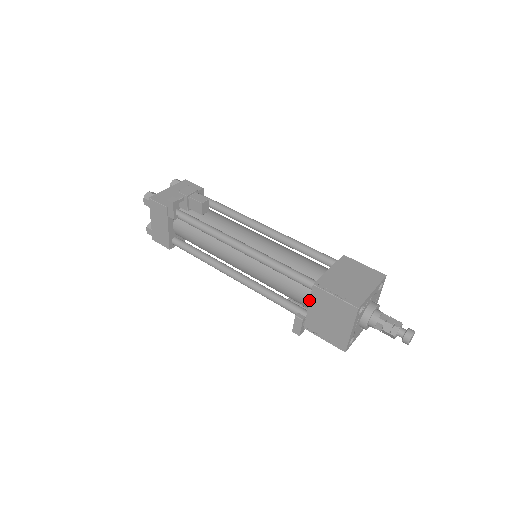
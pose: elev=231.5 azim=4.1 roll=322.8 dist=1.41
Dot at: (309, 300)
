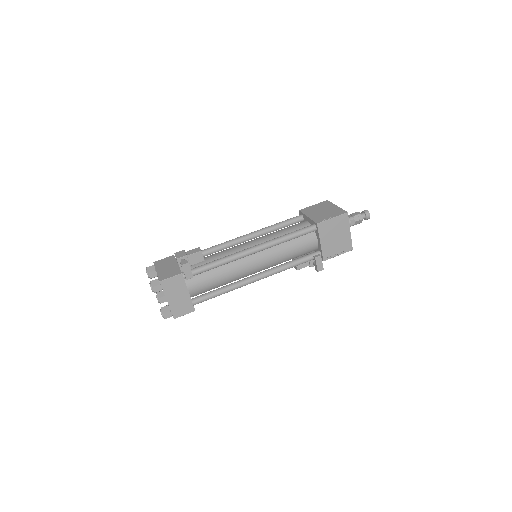
Dot at: (315, 241)
